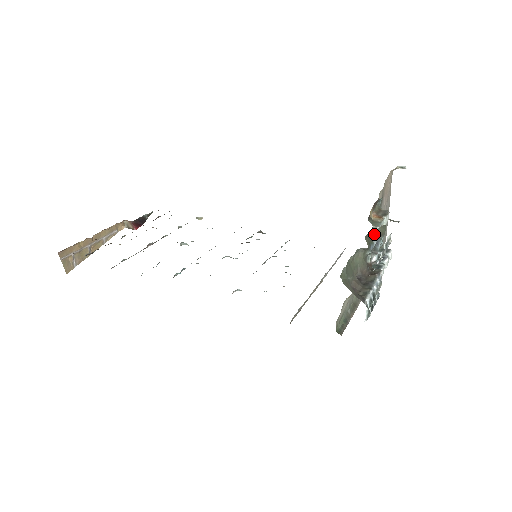
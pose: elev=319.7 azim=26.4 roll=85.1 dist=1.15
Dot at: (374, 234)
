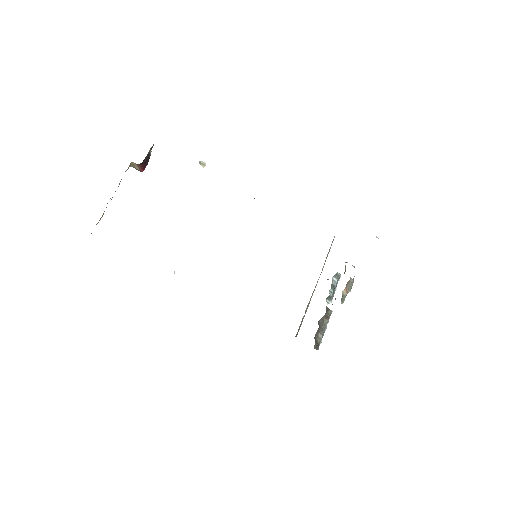
Dot at: occluded
